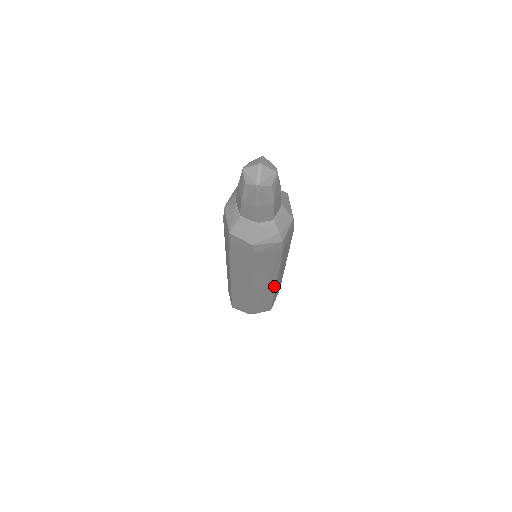
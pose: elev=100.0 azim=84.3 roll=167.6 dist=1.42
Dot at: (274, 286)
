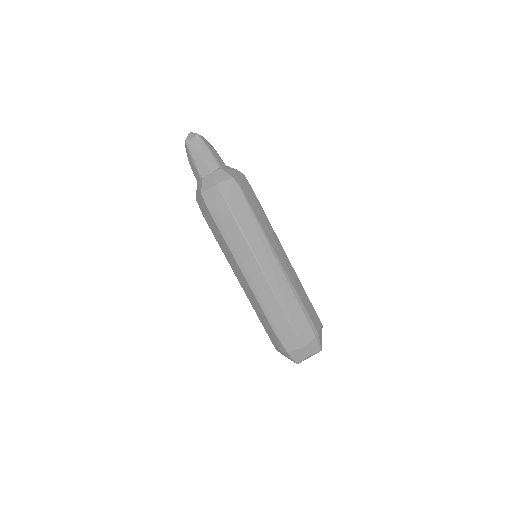
Dot at: (287, 258)
